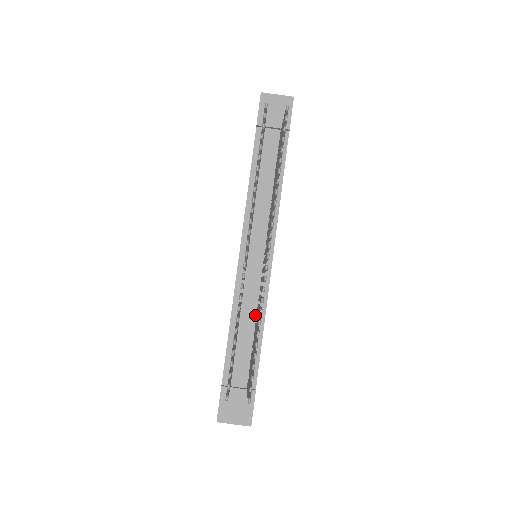
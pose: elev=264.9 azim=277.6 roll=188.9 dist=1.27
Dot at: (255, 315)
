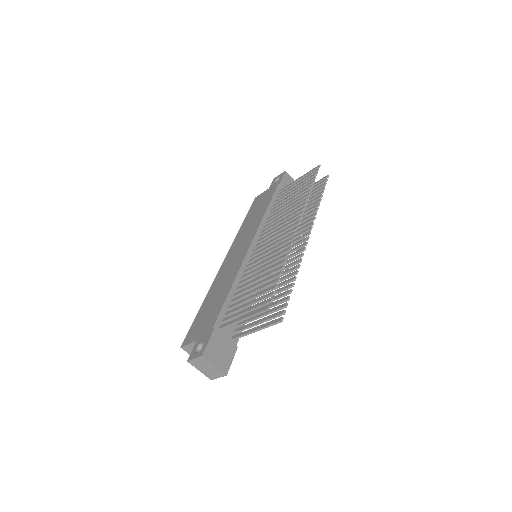
Dot at: occluded
